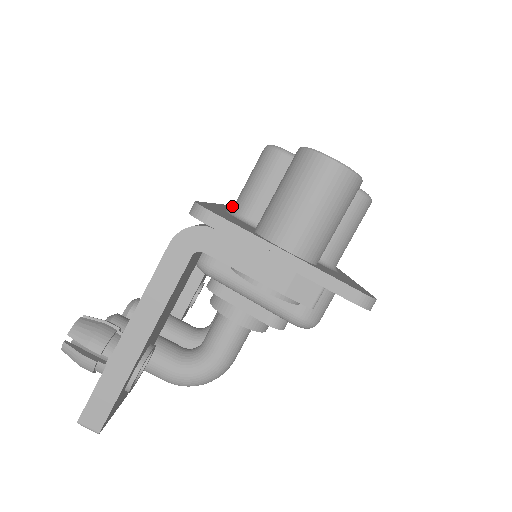
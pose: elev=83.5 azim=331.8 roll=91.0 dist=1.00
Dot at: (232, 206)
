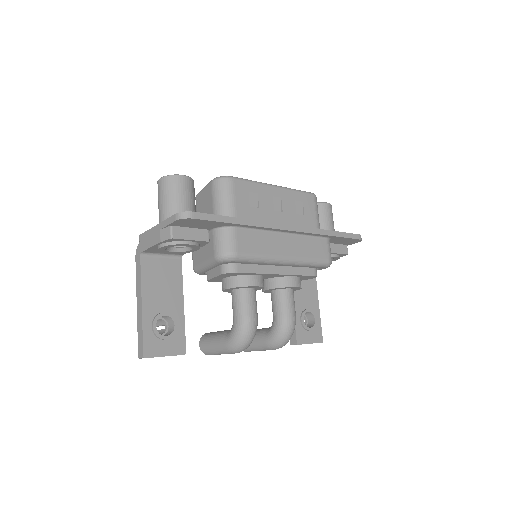
Dot at: occluded
